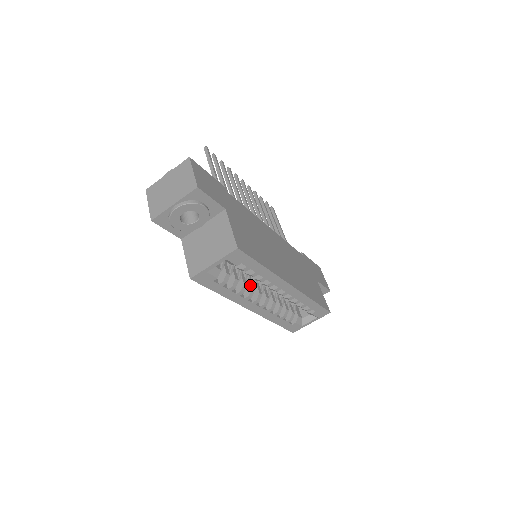
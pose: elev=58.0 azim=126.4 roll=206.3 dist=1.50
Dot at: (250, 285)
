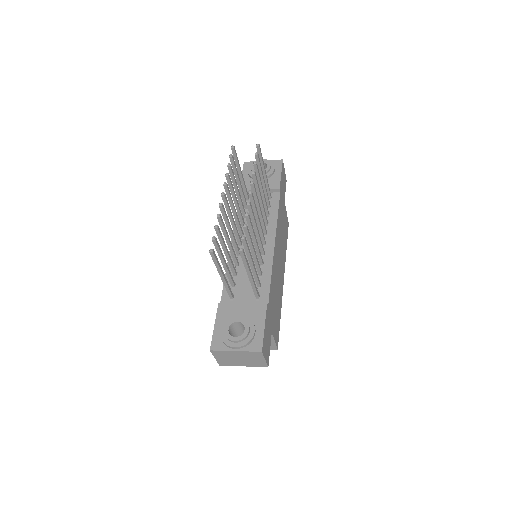
Dot at: occluded
